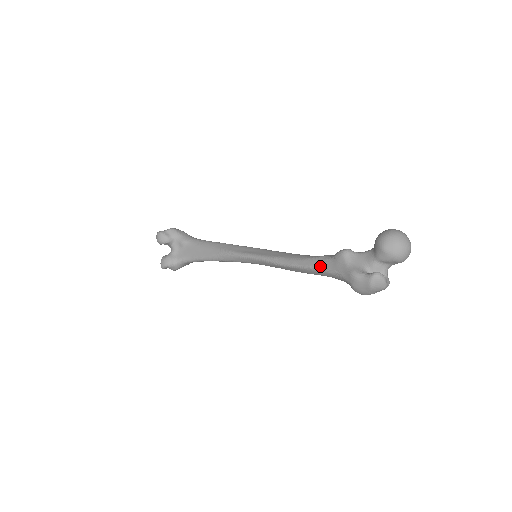
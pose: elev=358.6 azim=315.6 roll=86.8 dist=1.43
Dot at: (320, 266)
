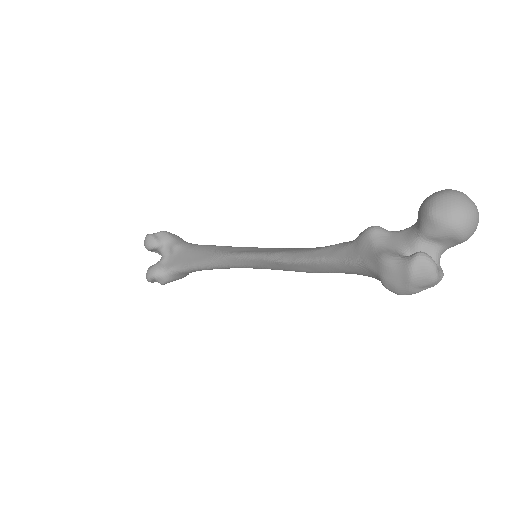
Dot at: (336, 256)
